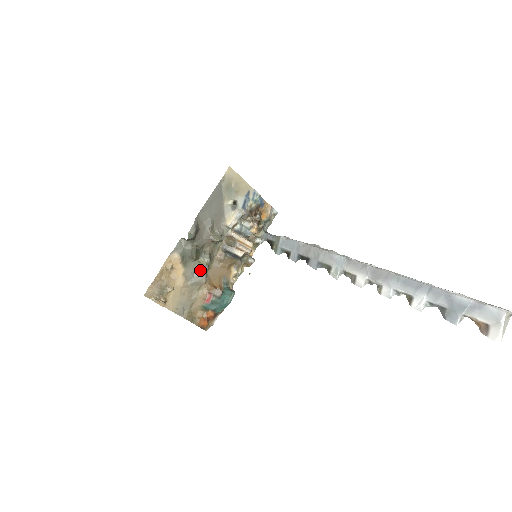
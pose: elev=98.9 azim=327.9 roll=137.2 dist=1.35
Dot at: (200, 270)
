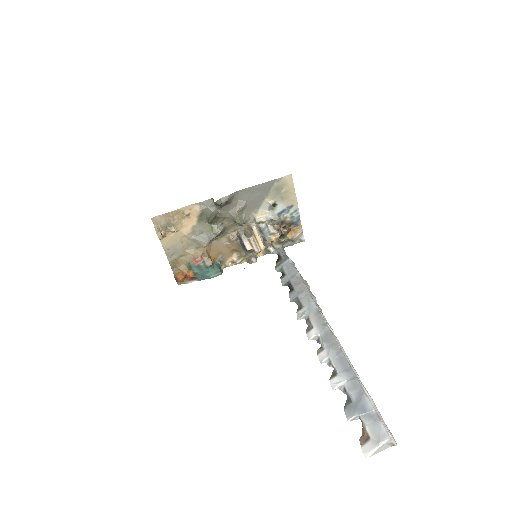
Dot at: (208, 234)
